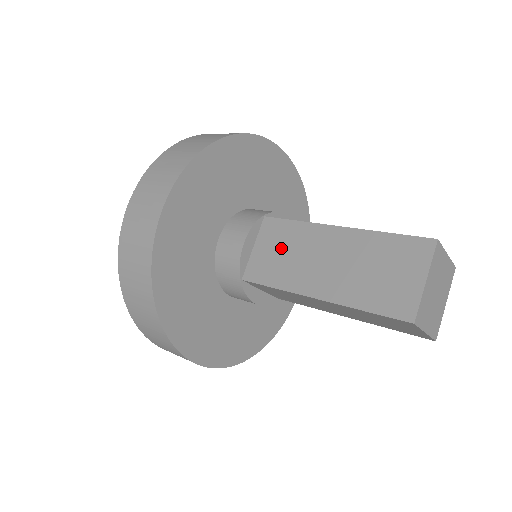
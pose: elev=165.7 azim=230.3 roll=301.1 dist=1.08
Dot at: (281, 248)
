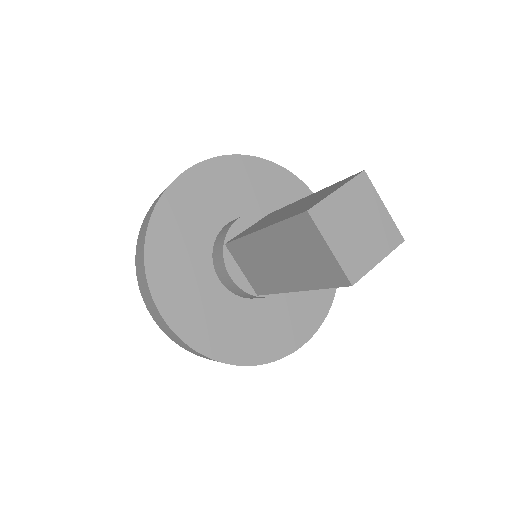
Dot at: (263, 220)
